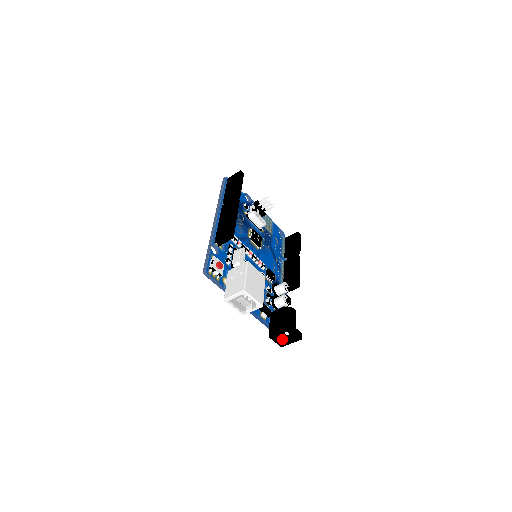
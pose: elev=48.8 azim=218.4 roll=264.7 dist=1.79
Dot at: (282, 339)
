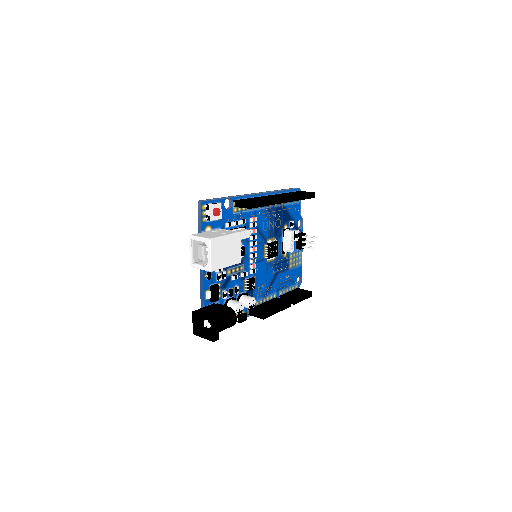
Dot at: (200, 327)
